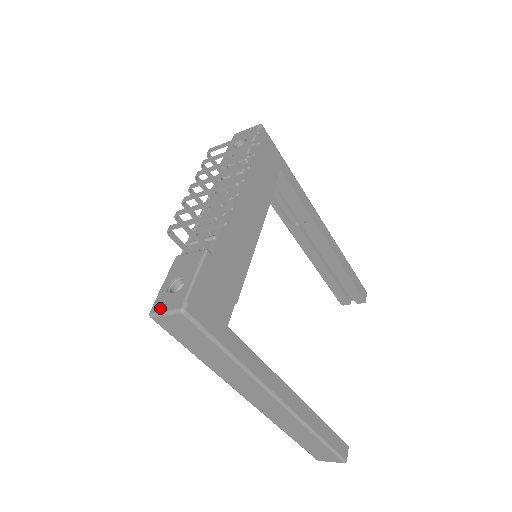
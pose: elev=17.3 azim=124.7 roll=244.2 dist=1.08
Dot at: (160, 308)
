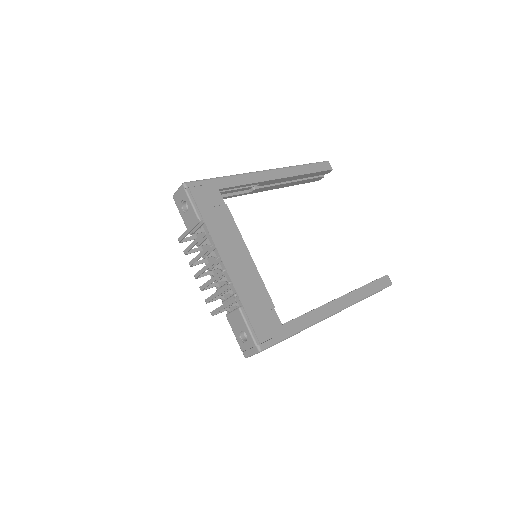
Dot at: (247, 353)
